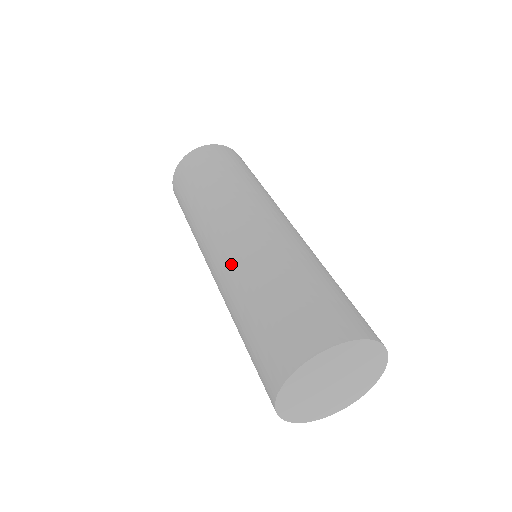
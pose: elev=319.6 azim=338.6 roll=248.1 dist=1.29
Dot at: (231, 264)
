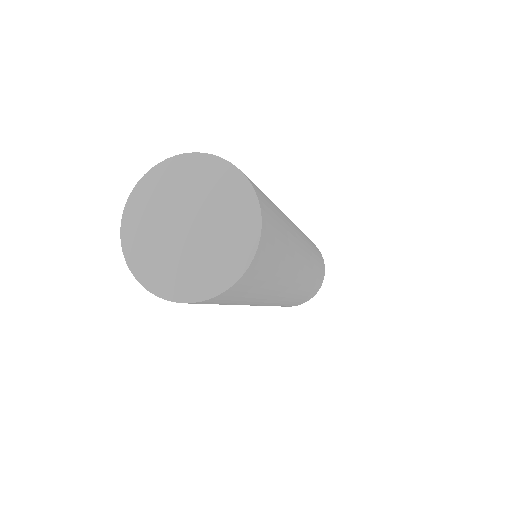
Dot at: occluded
